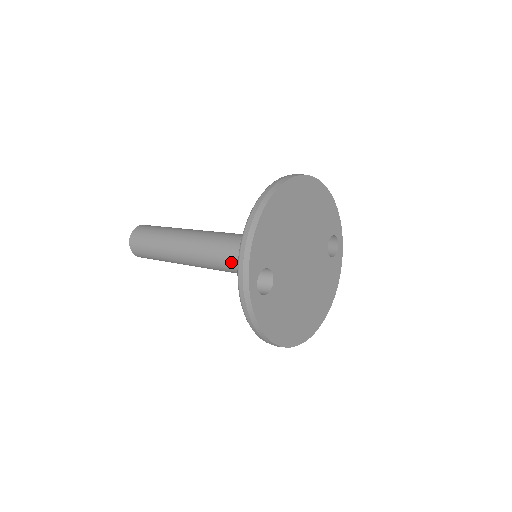
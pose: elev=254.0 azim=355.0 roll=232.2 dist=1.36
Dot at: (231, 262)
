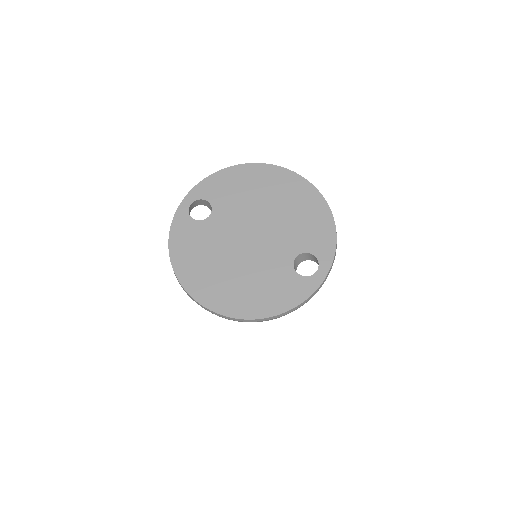
Dot at: occluded
